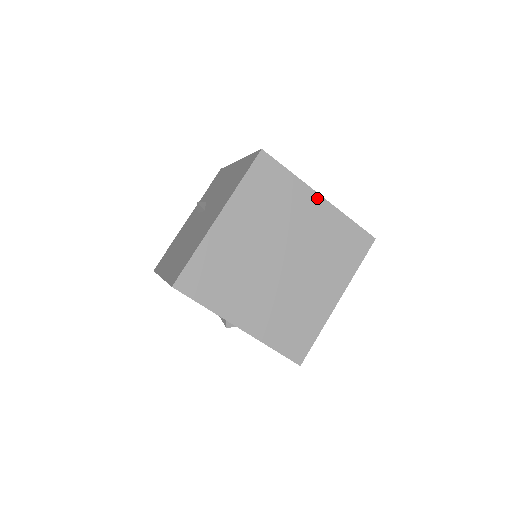
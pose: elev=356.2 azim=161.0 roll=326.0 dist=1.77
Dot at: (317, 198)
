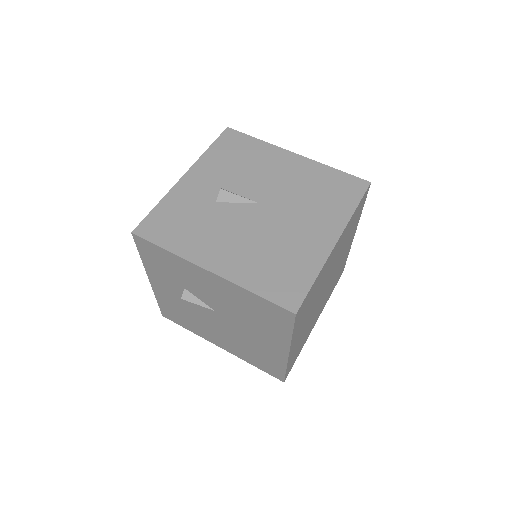
Dot at: (335, 247)
